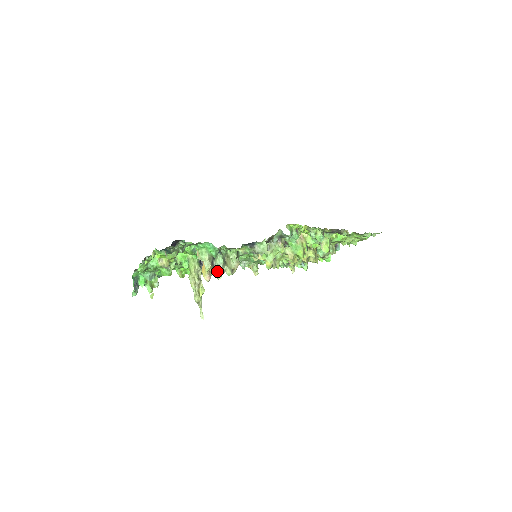
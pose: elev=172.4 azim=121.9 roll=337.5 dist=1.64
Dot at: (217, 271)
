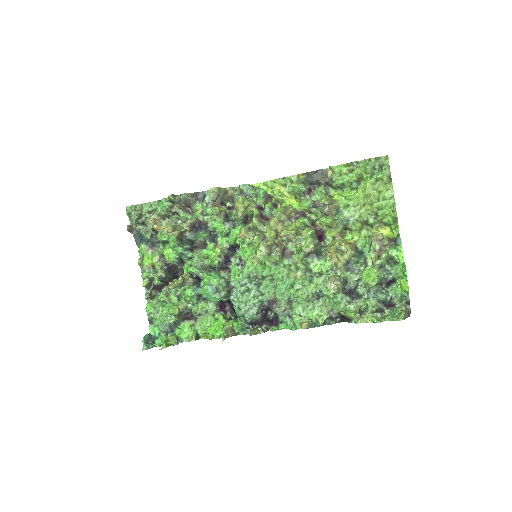
Dot at: (166, 221)
